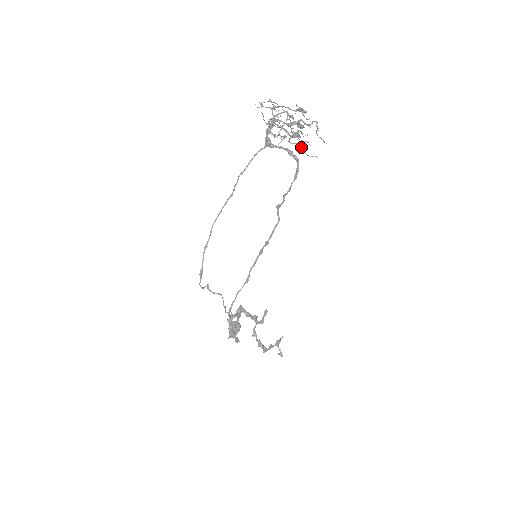
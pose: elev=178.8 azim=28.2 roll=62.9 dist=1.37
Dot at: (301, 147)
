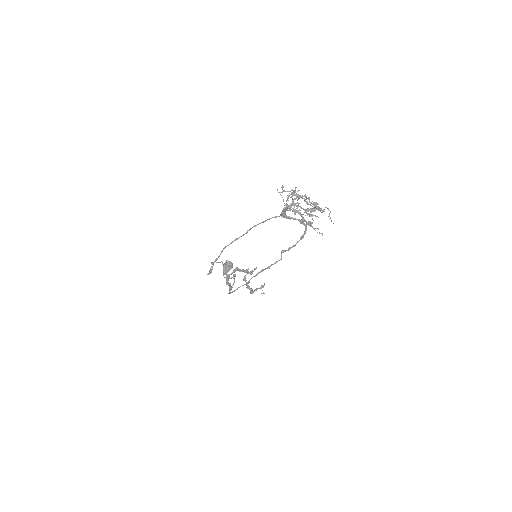
Dot at: occluded
